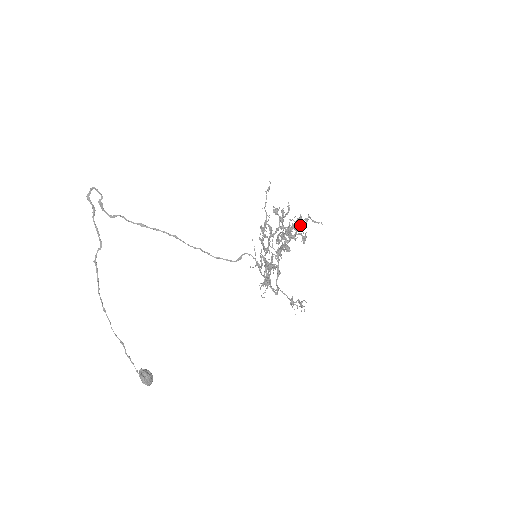
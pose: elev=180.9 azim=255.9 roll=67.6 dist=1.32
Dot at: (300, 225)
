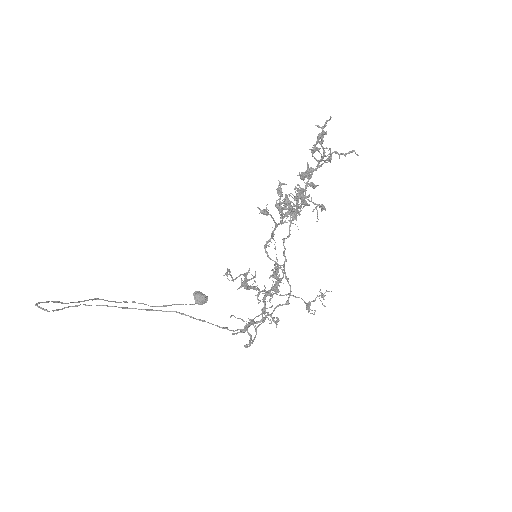
Dot at: (319, 167)
